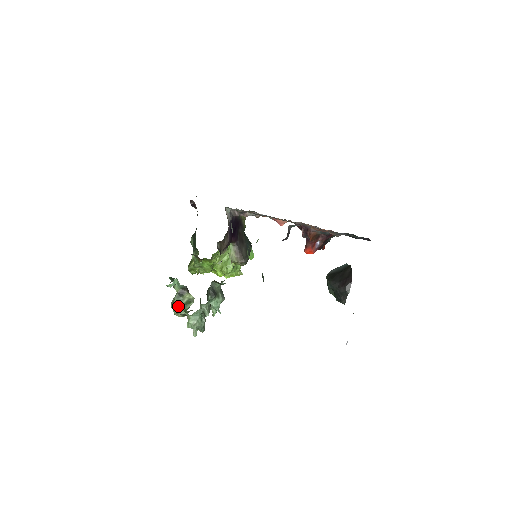
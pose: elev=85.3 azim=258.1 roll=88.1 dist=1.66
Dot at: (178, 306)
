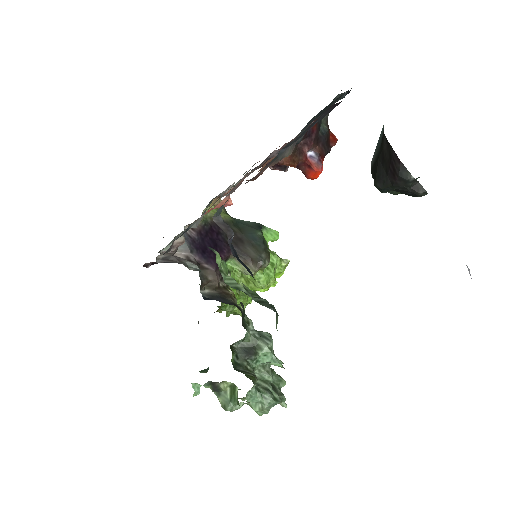
Dot at: (227, 405)
